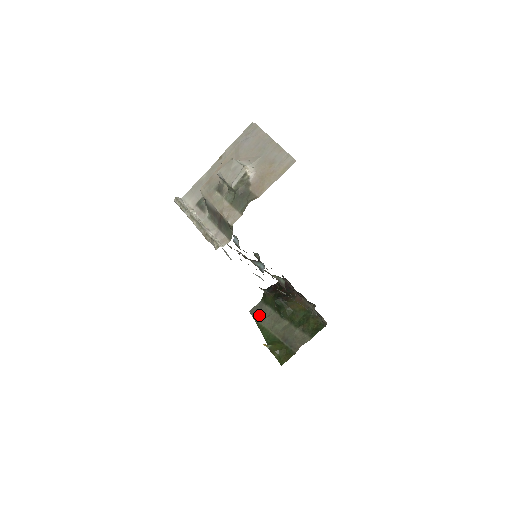
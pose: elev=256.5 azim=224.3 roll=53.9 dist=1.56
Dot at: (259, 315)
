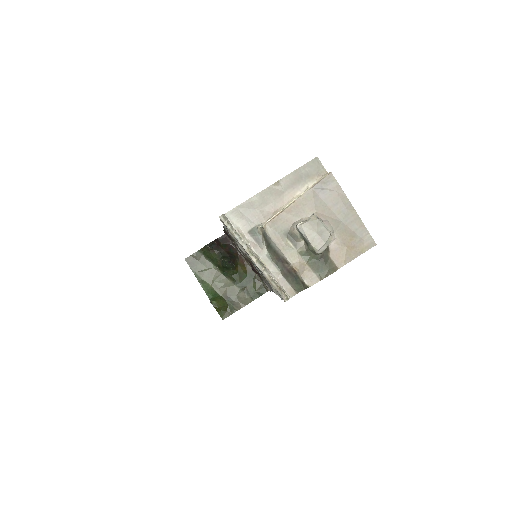
Dot at: (197, 266)
